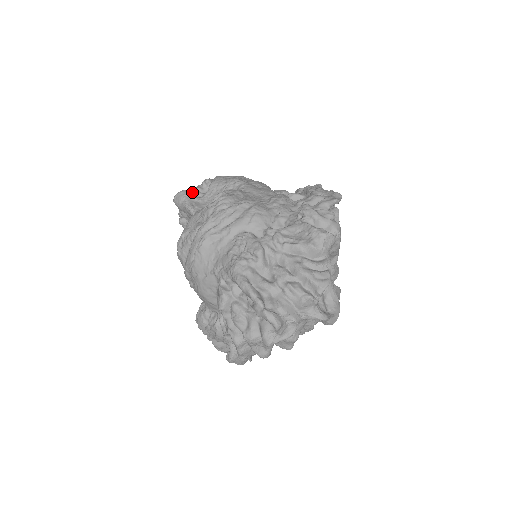
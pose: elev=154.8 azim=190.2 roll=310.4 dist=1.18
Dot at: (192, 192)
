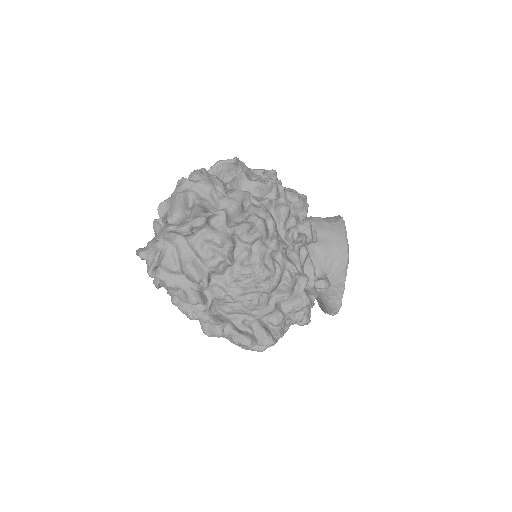
Dot at: occluded
